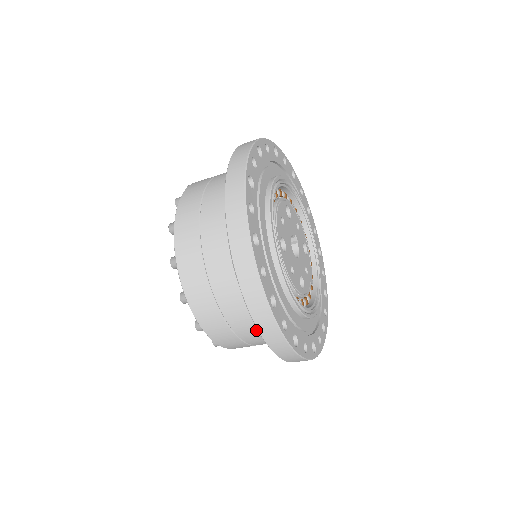
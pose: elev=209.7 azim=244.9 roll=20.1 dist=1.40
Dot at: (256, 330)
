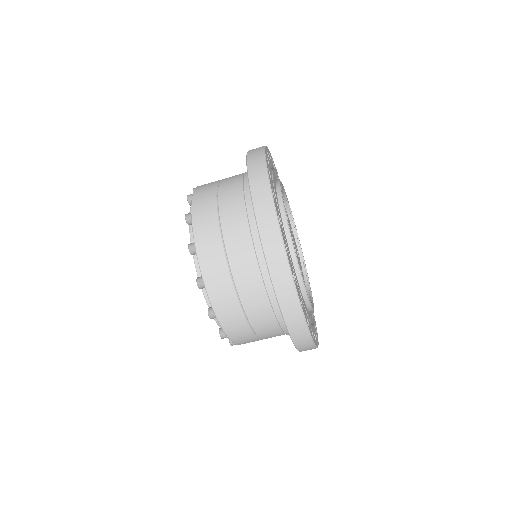
Dot at: (269, 314)
